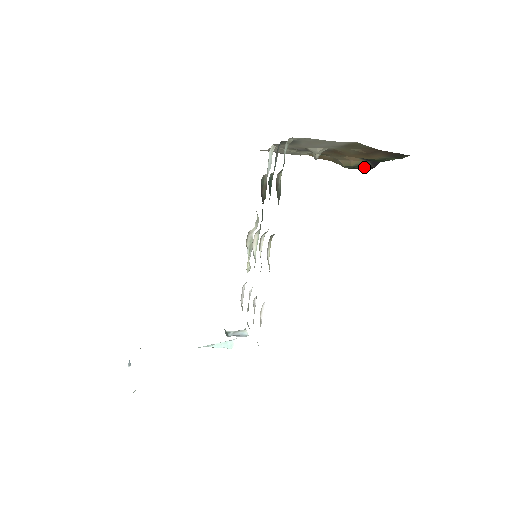
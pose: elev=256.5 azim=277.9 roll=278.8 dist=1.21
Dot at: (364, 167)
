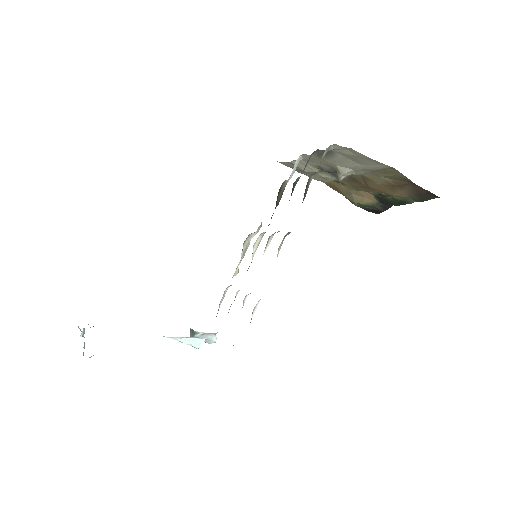
Dot at: (372, 209)
